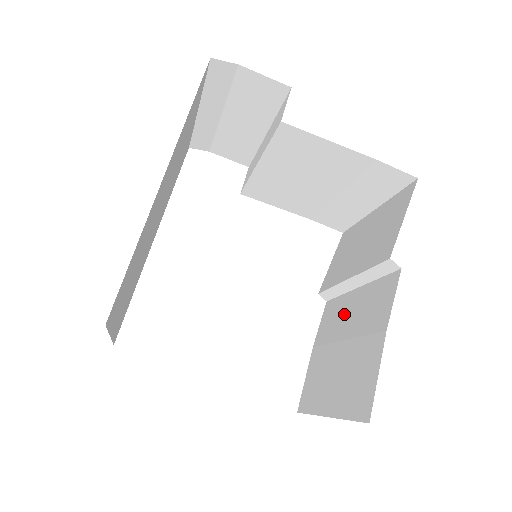
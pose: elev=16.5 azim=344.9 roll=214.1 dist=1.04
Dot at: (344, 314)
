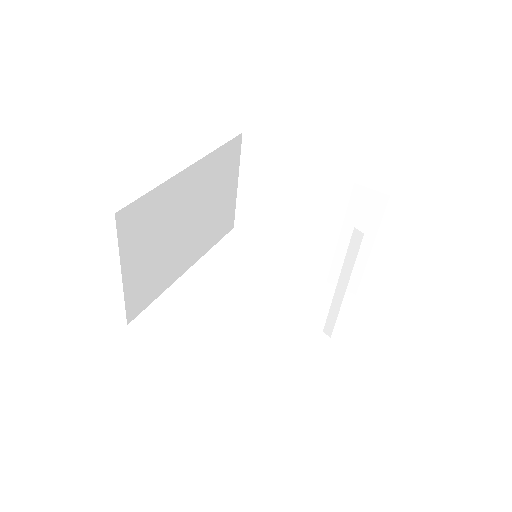
Dot at: occluded
